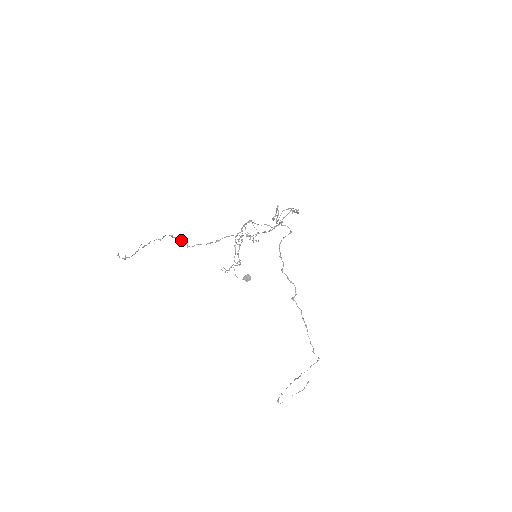
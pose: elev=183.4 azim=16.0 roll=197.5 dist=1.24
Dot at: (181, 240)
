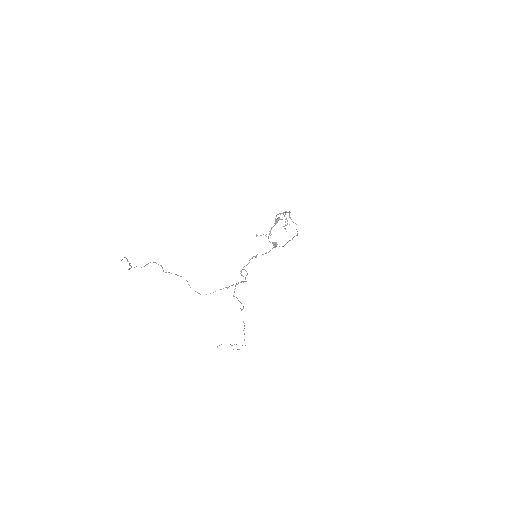
Dot at: (161, 266)
